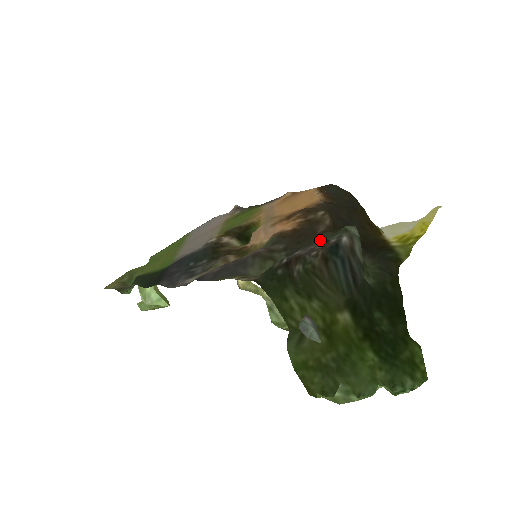
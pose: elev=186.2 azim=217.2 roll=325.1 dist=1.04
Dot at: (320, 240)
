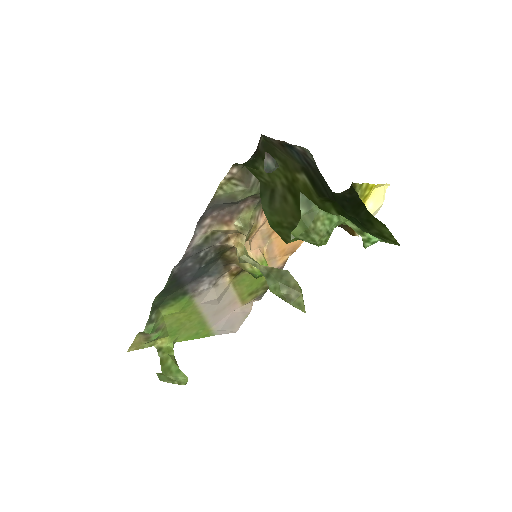
Dot at: occluded
